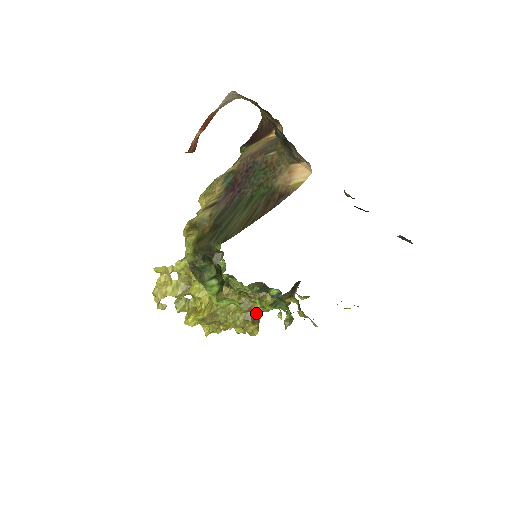
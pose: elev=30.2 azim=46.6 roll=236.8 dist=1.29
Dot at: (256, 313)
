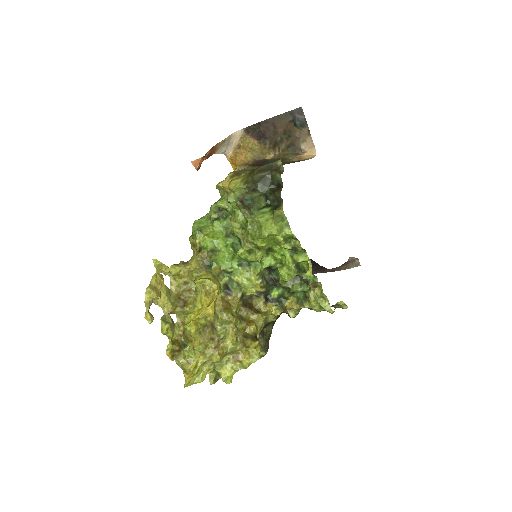
Dot at: (255, 328)
